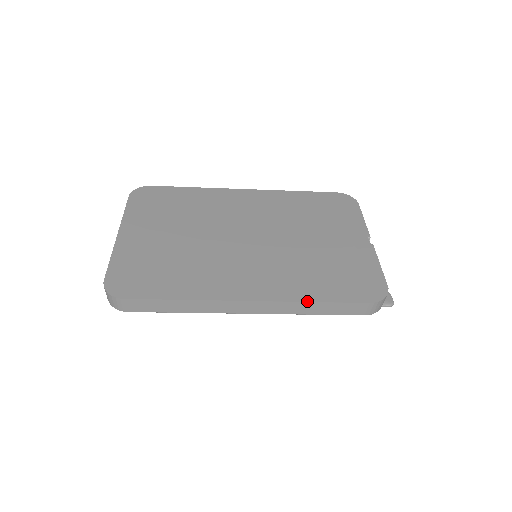
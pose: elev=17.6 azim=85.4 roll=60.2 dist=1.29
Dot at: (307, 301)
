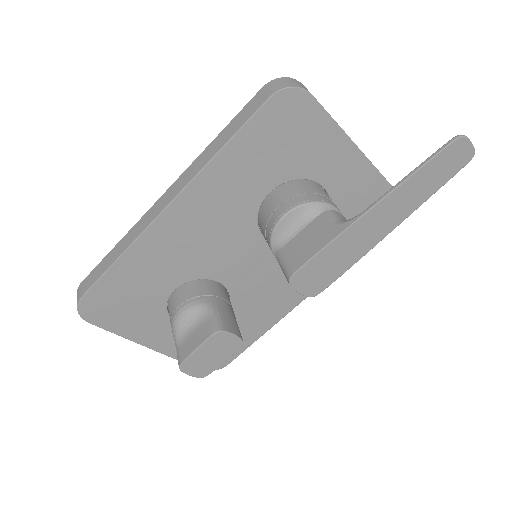
Dot at: (208, 147)
